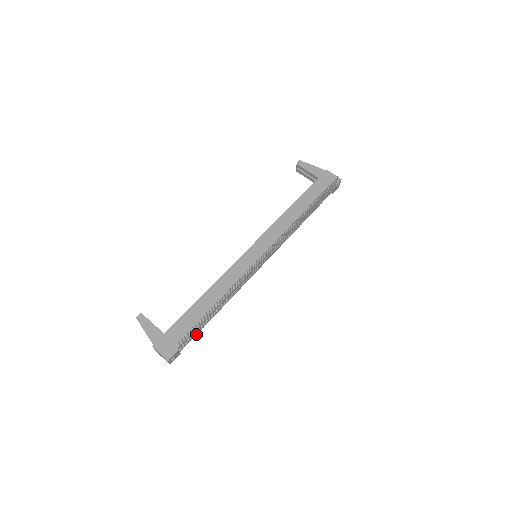
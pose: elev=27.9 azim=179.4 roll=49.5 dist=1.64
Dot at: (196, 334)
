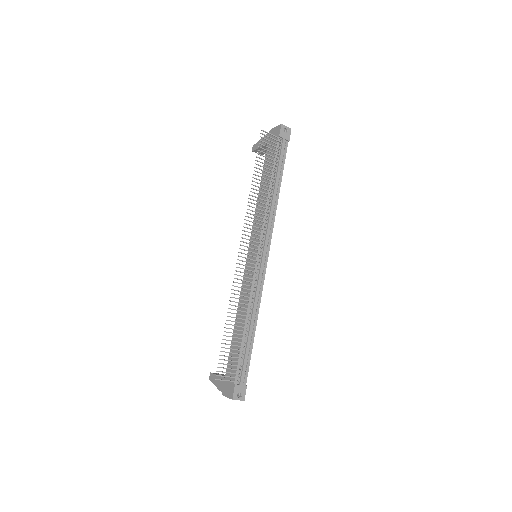
Dot at: (246, 361)
